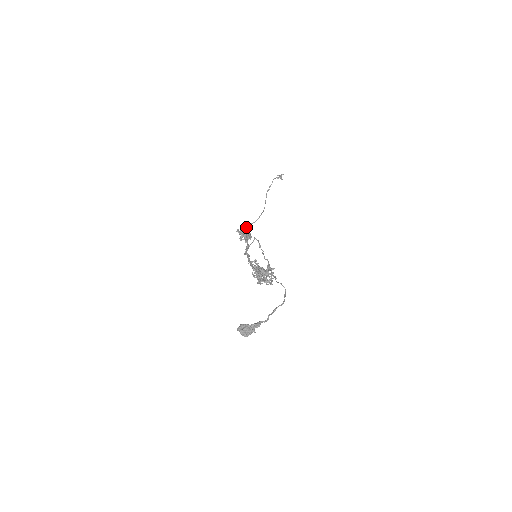
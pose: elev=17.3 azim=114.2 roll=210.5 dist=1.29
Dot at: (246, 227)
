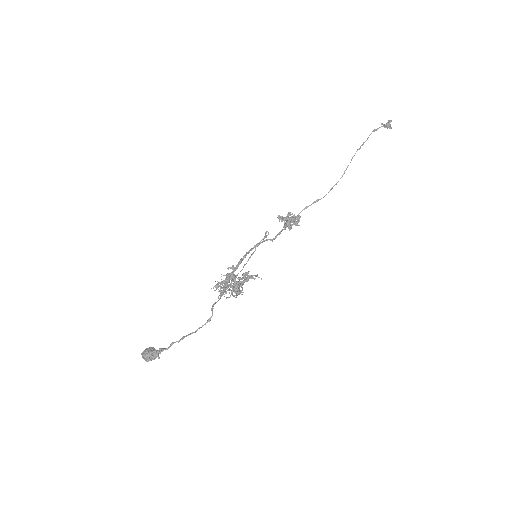
Dot at: occluded
